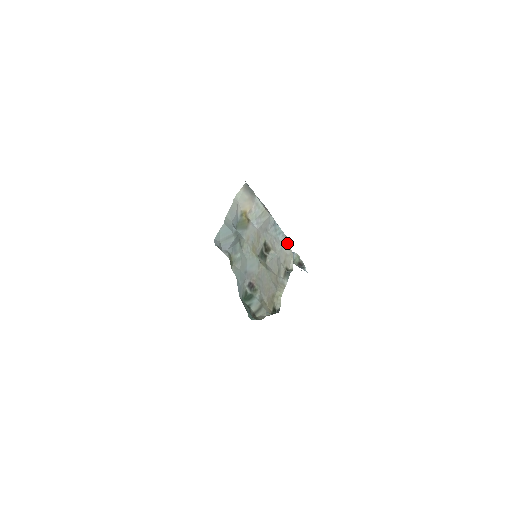
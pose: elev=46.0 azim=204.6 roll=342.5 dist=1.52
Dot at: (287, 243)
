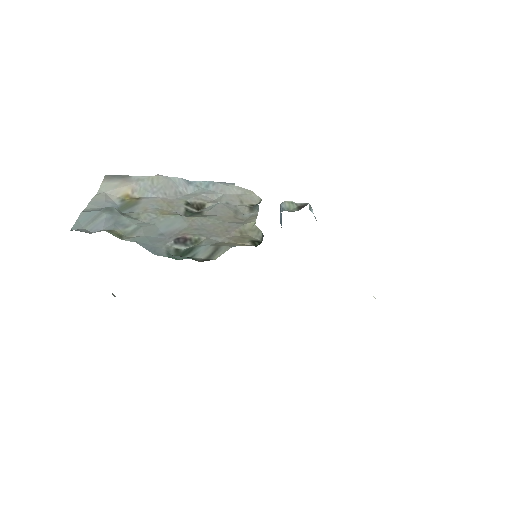
Dot at: (227, 186)
